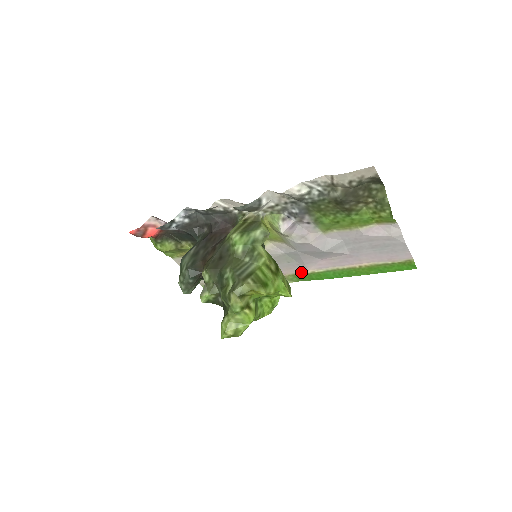
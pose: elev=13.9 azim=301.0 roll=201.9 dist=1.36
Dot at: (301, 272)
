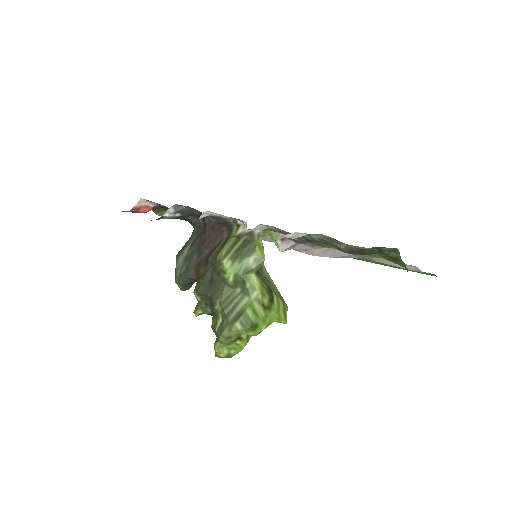
Dot at: occluded
